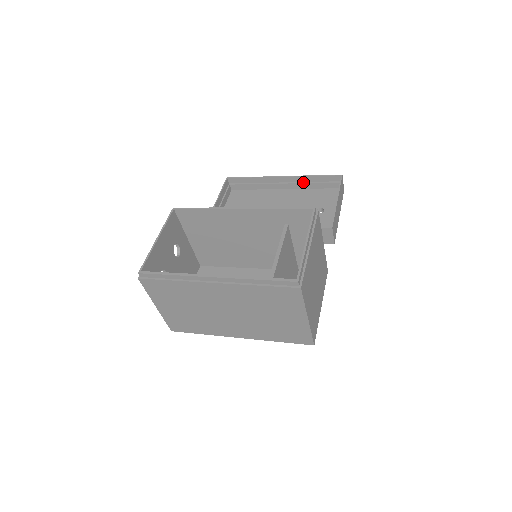
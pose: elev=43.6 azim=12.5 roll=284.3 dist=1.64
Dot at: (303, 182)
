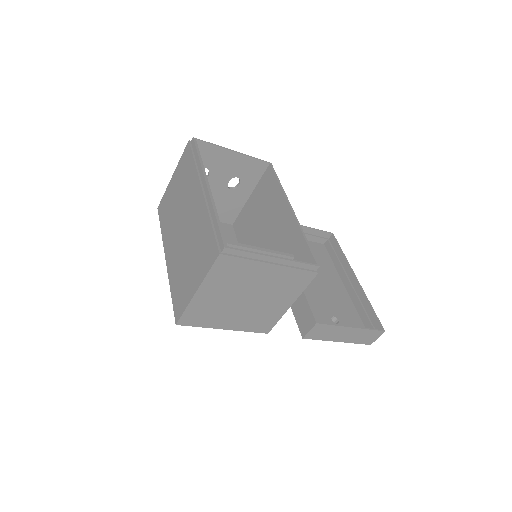
Dot at: (360, 299)
